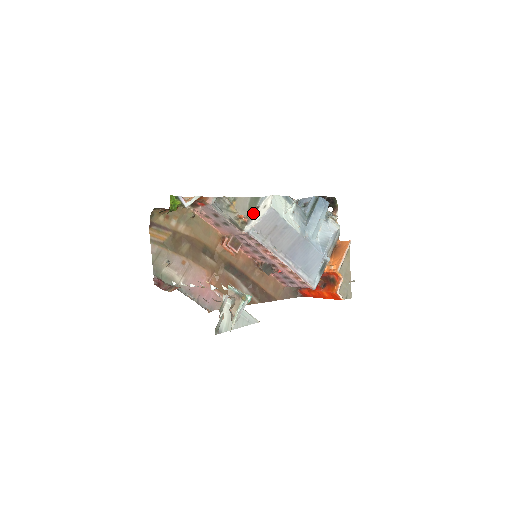
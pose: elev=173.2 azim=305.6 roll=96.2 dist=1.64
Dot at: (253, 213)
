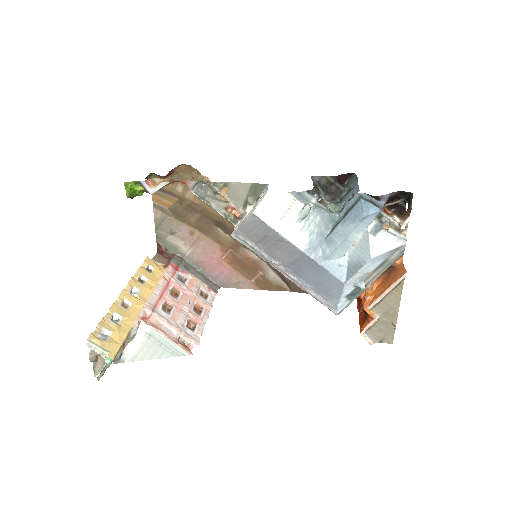
Dot at: (245, 208)
